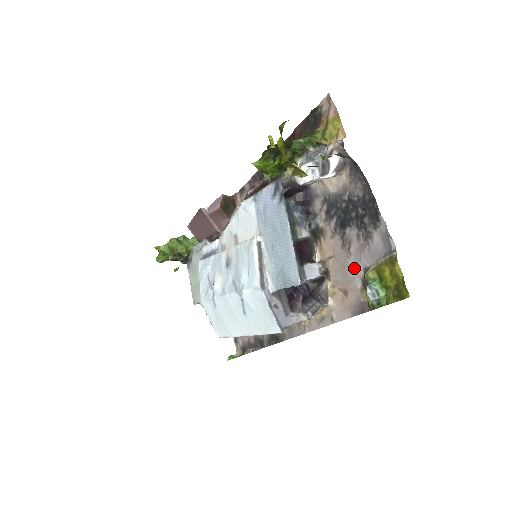
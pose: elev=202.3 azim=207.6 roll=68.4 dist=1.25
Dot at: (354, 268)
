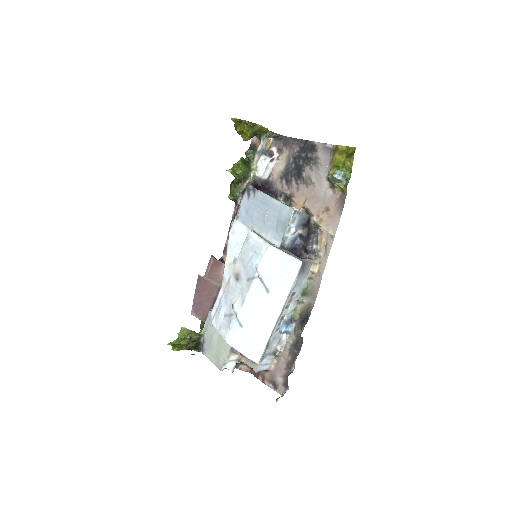
Dot at: (321, 187)
